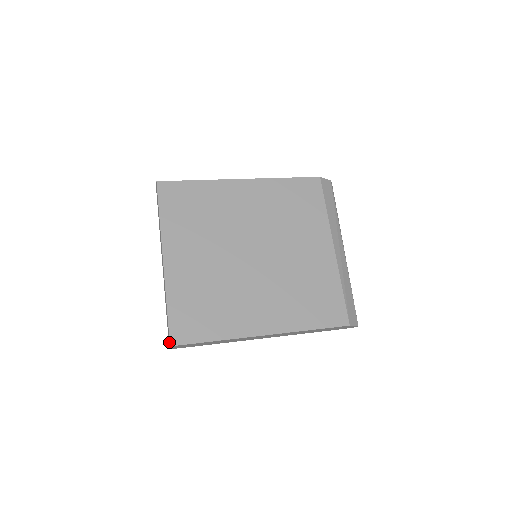
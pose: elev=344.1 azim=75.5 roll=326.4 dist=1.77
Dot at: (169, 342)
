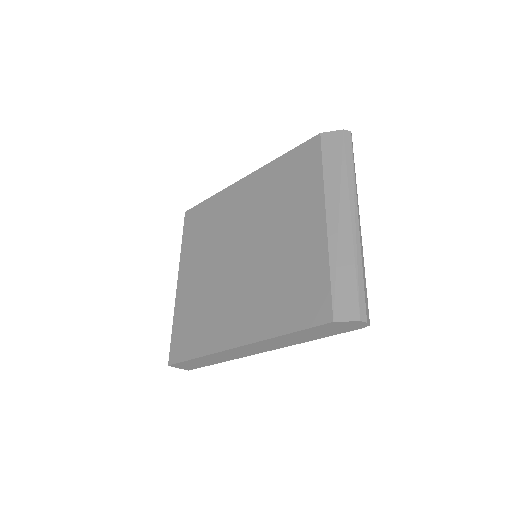
Dot at: occluded
